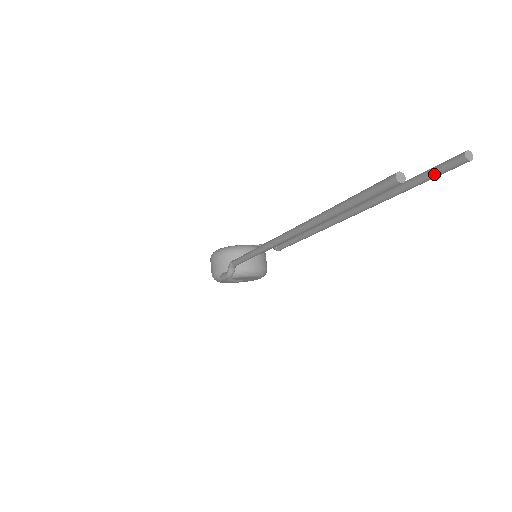
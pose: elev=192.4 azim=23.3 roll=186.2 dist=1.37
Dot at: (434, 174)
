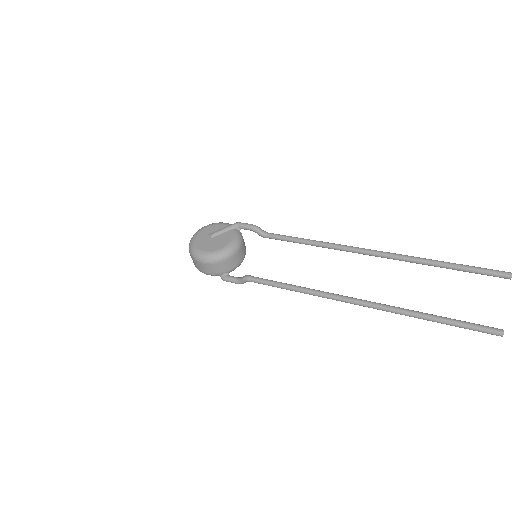
Dot at: (481, 274)
